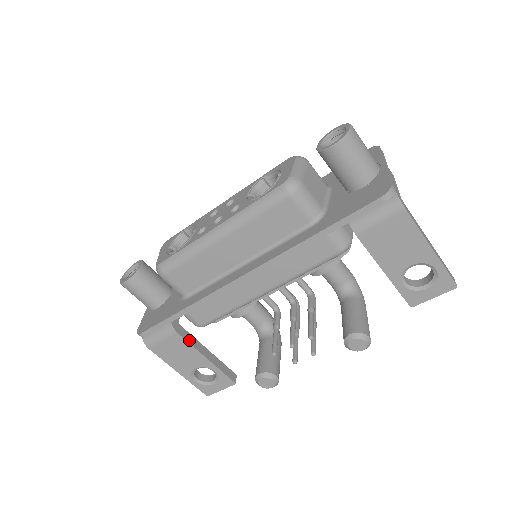
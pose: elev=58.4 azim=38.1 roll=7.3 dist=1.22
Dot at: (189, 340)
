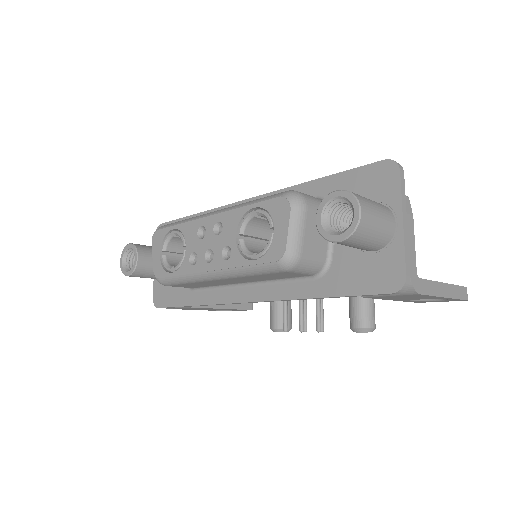
Dot at: occluded
